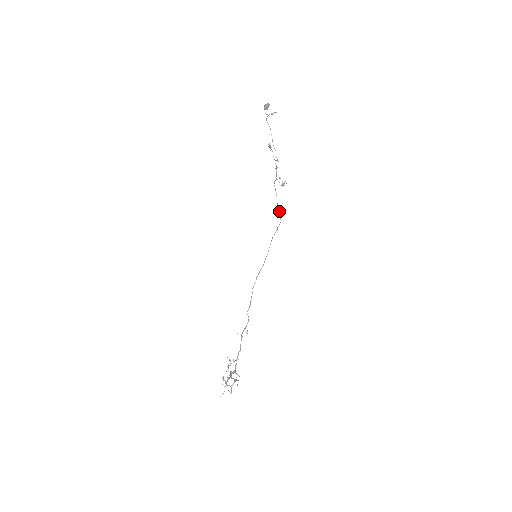
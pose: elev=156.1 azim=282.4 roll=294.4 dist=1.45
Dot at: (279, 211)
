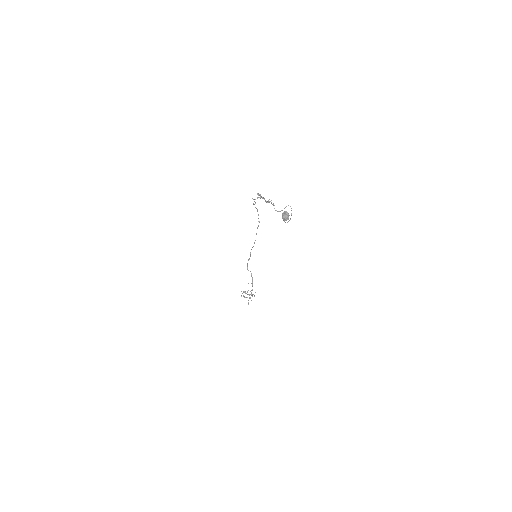
Dot at: occluded
